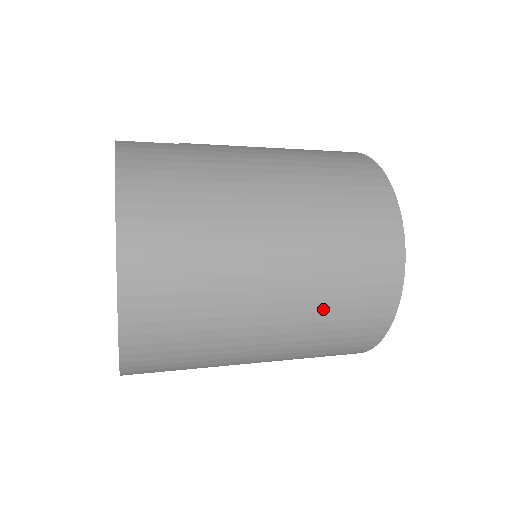
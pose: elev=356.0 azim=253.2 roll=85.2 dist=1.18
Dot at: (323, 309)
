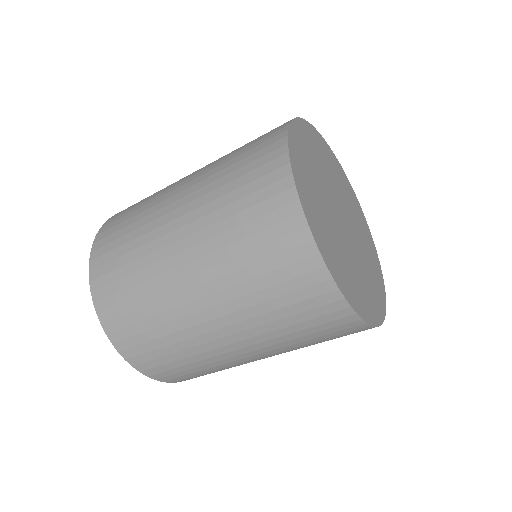
Dot at: (235, 269)
